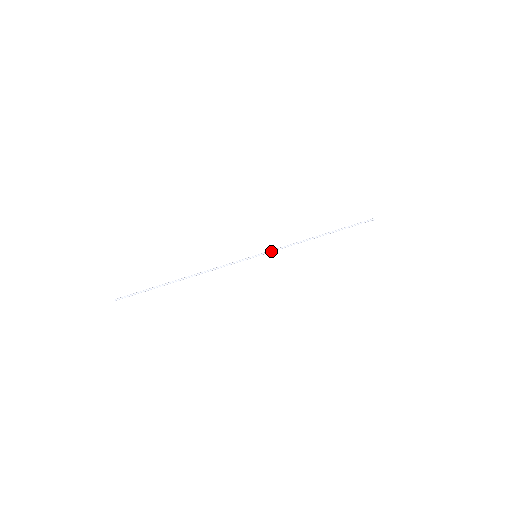
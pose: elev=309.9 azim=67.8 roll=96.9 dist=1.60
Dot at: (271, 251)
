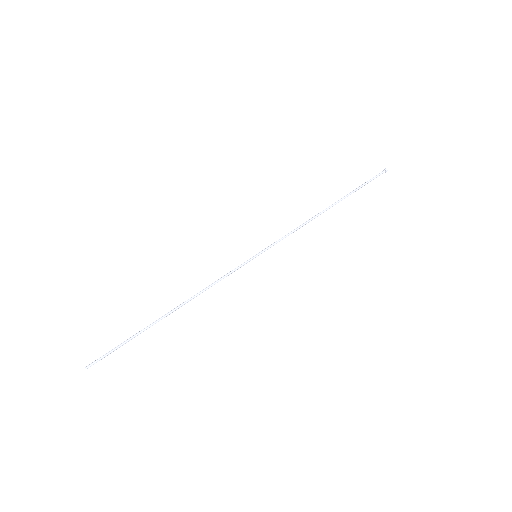
Dot at: (273, 244)
